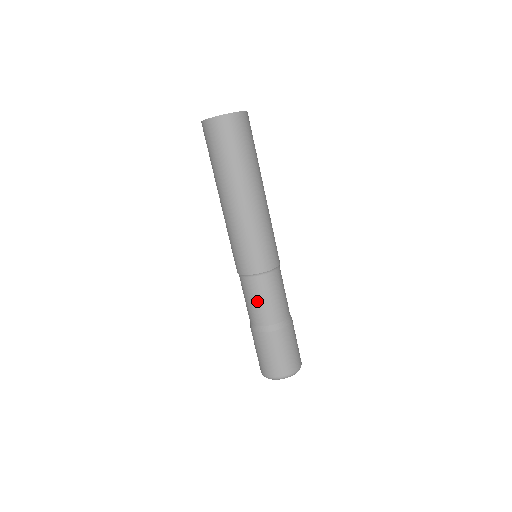
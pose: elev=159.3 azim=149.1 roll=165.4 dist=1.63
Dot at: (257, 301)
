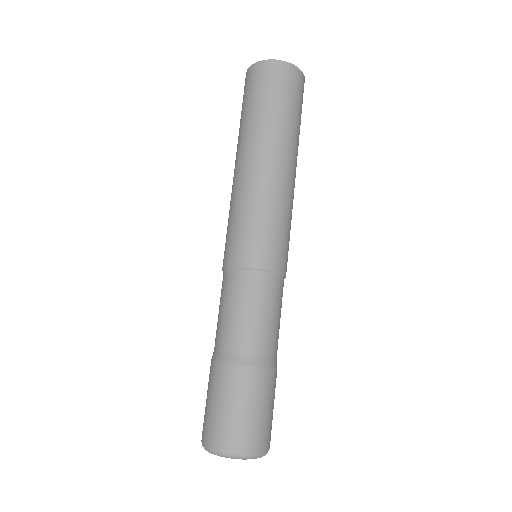
Dot at: (244, 311)
